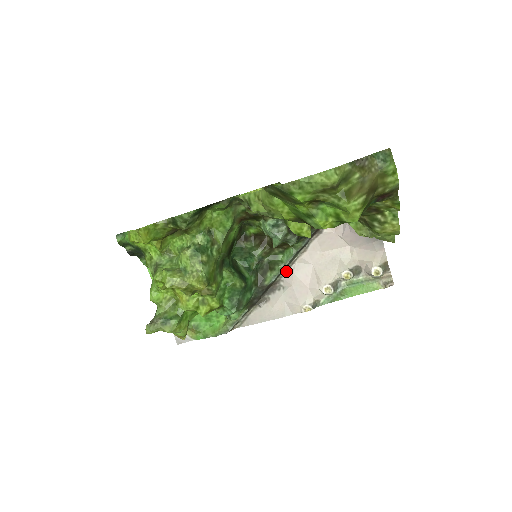
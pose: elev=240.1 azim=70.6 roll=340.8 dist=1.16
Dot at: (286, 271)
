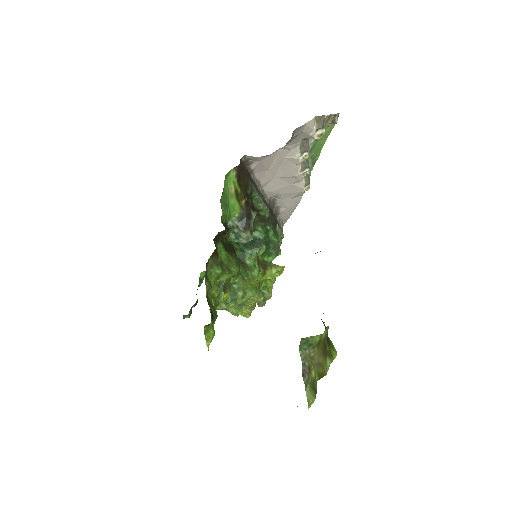
Dot at: (265, 196)
